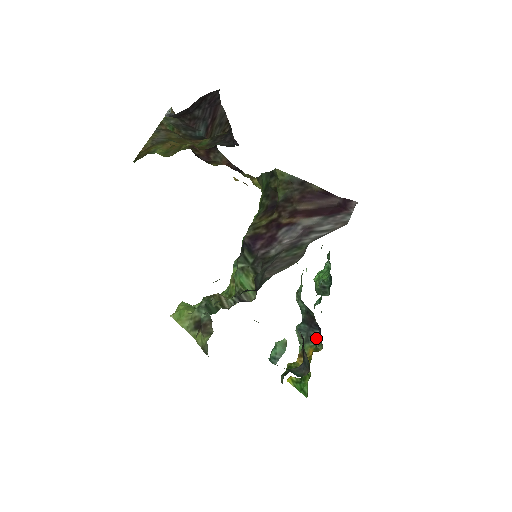
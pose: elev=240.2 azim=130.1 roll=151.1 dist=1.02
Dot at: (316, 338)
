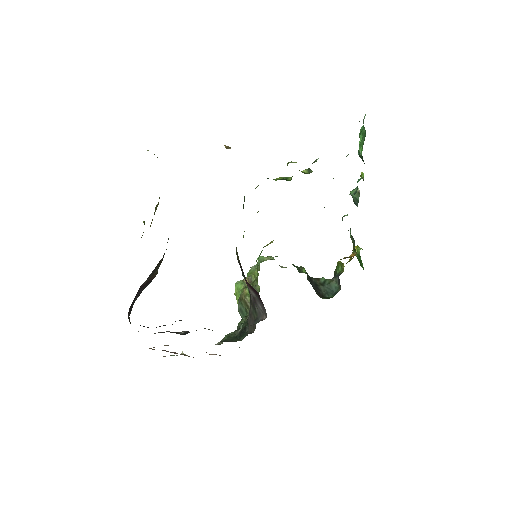
Dot at: (353, 238)
